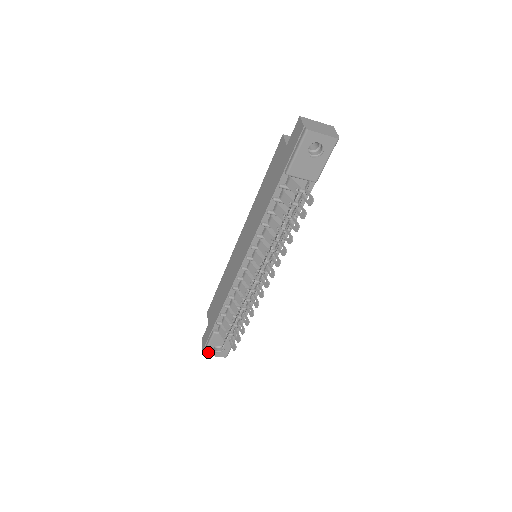
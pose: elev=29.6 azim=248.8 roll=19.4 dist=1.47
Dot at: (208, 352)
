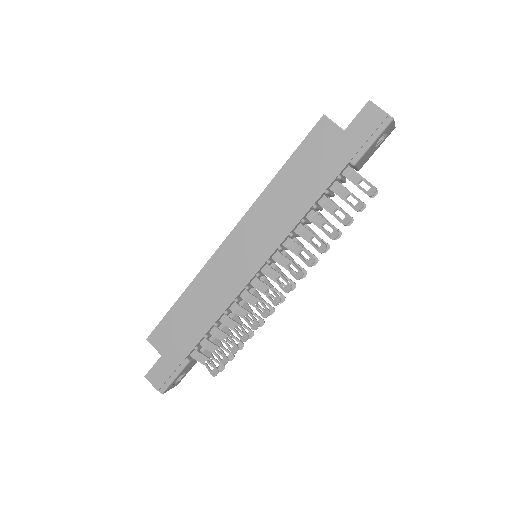
Dot at: (168, 388)
